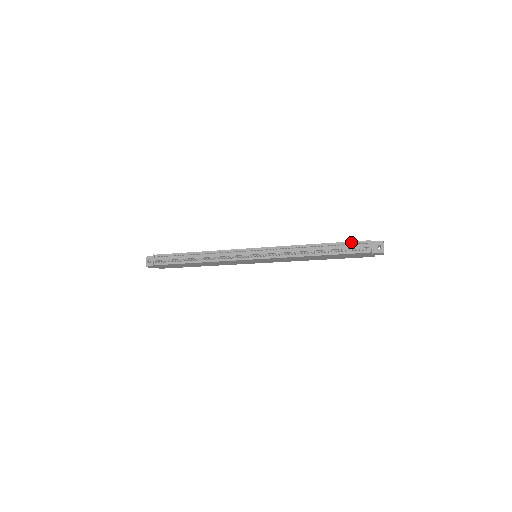
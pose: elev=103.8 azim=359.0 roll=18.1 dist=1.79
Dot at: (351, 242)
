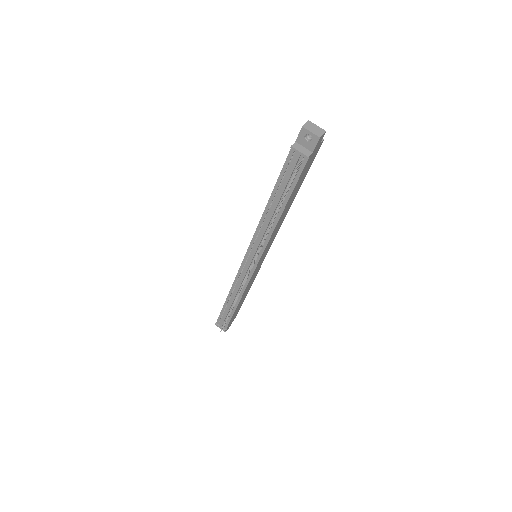
Dot at: (283, 168)
